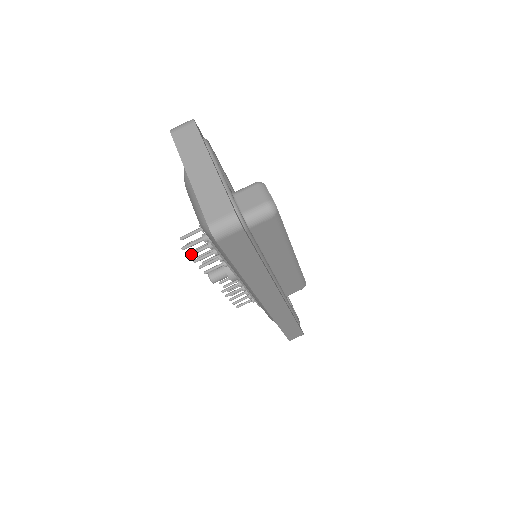
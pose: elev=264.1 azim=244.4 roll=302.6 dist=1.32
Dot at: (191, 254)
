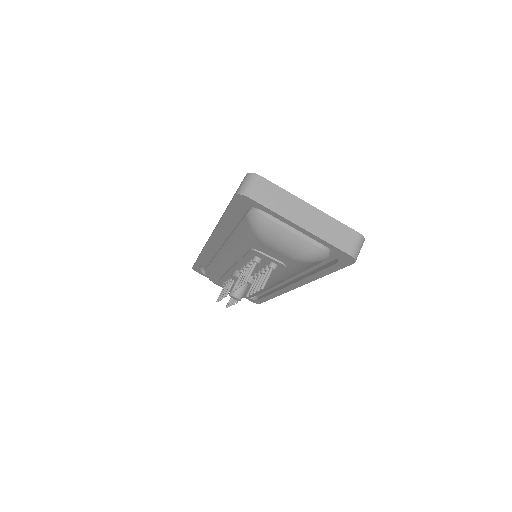
Dot at: (260, 288)
